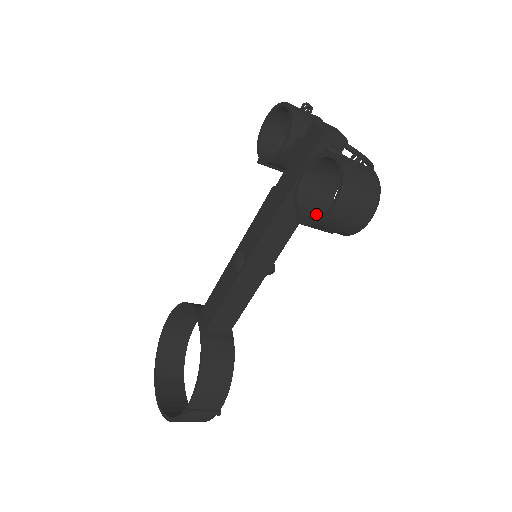
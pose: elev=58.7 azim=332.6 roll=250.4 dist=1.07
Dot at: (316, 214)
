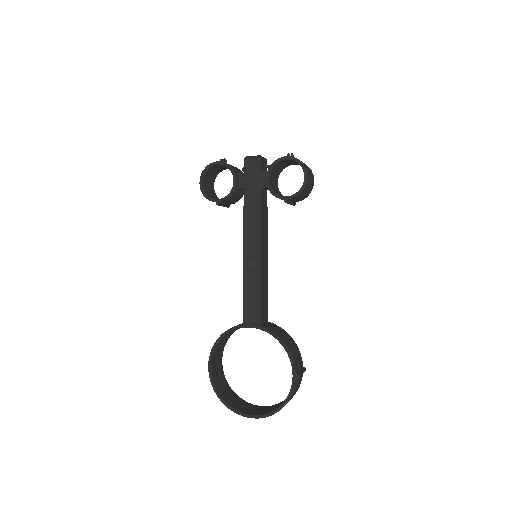
Dot at: occluded
